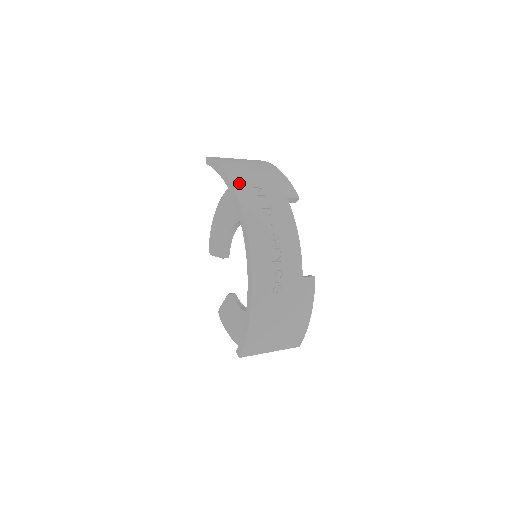
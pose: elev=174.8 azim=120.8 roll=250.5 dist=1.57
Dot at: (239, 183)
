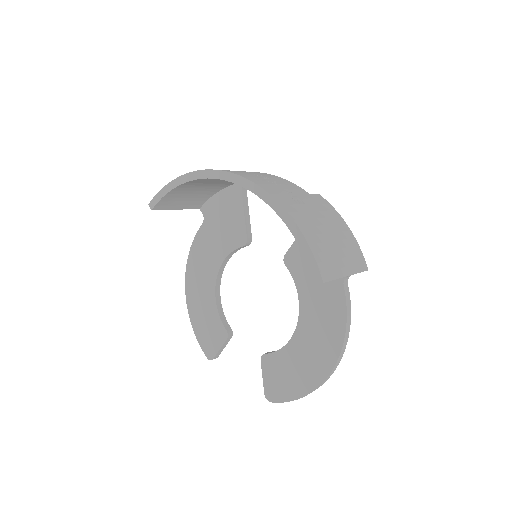
Dot at: occluded
